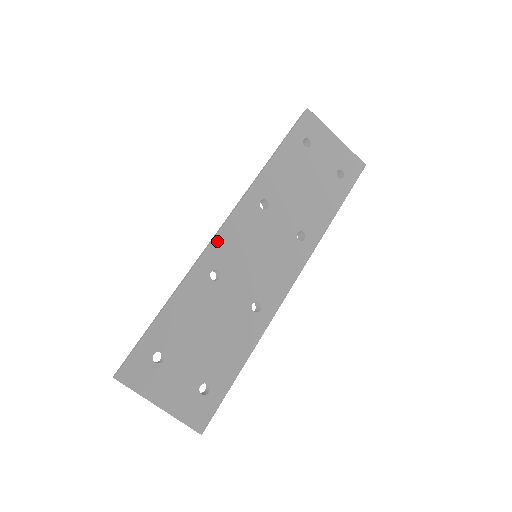
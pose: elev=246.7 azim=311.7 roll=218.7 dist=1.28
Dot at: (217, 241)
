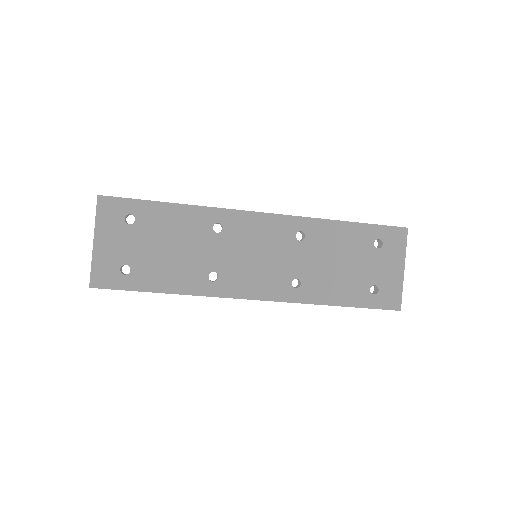
Dot at: (245, 214)
